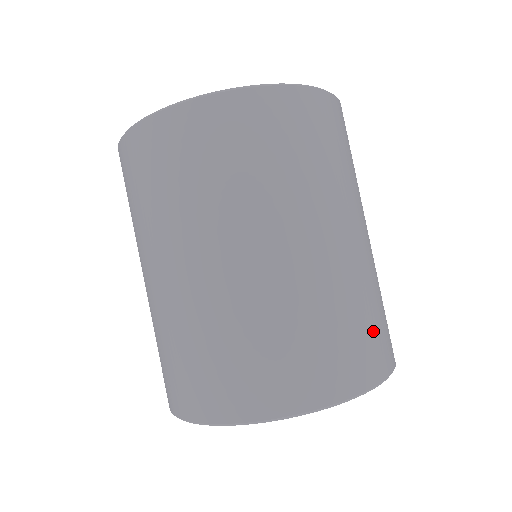
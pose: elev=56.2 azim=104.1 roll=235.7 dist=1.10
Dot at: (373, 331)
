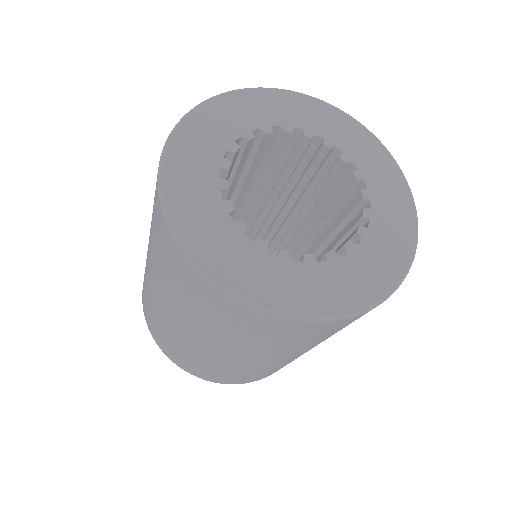
Dot at: occluded
